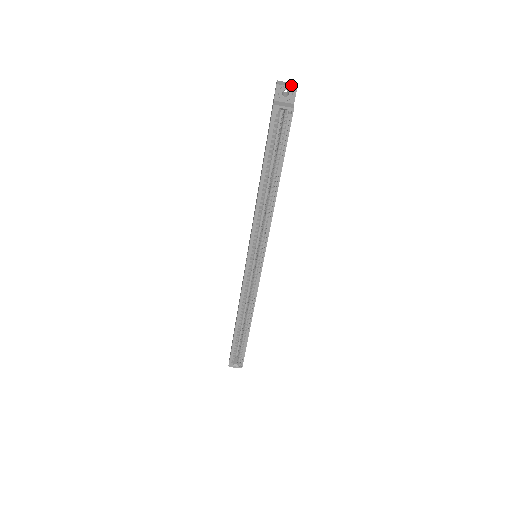
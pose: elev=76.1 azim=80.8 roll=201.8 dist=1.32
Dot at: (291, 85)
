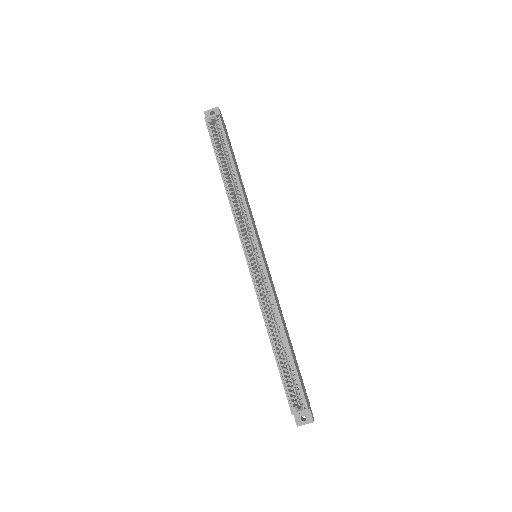
Dot at: (215, 109)
